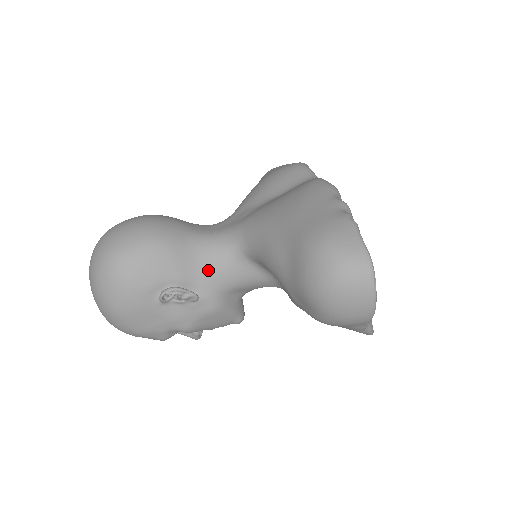
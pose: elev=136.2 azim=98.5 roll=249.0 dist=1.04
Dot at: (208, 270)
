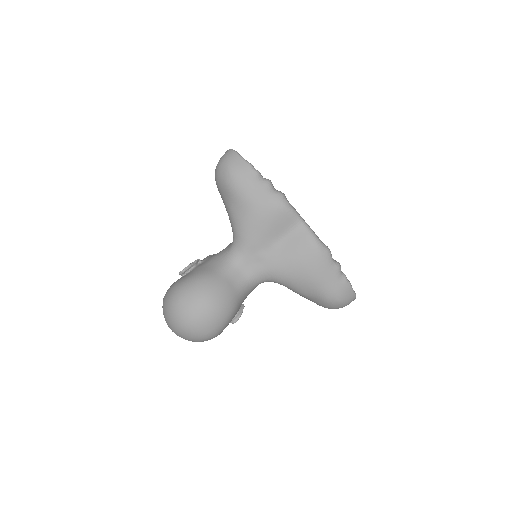
Dot at: occluded
